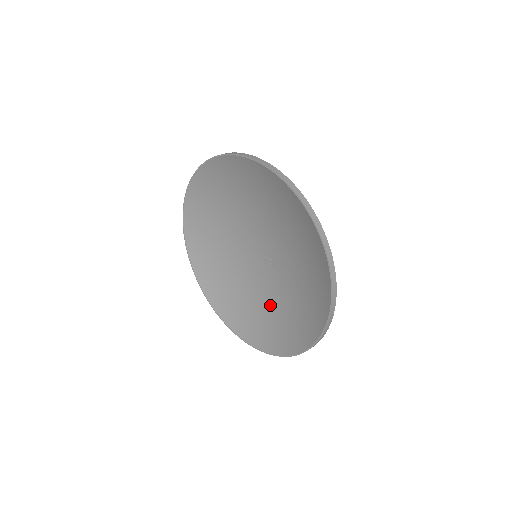
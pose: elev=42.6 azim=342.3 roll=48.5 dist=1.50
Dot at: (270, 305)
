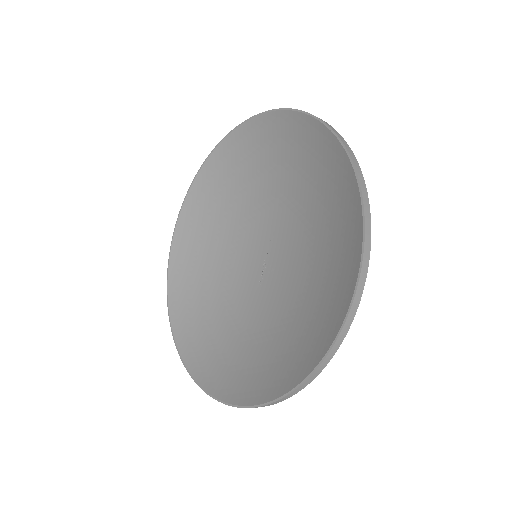
Dot at: (218, 296)
